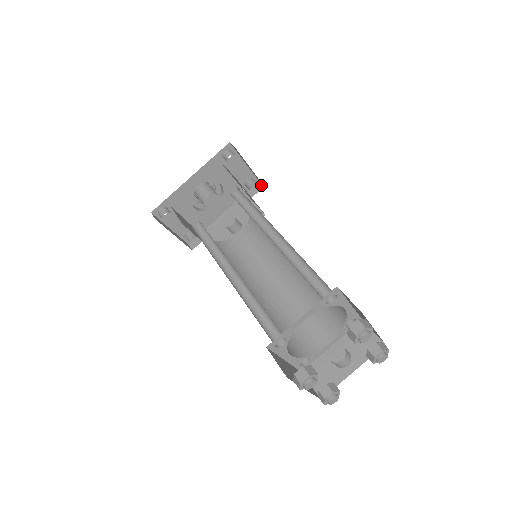
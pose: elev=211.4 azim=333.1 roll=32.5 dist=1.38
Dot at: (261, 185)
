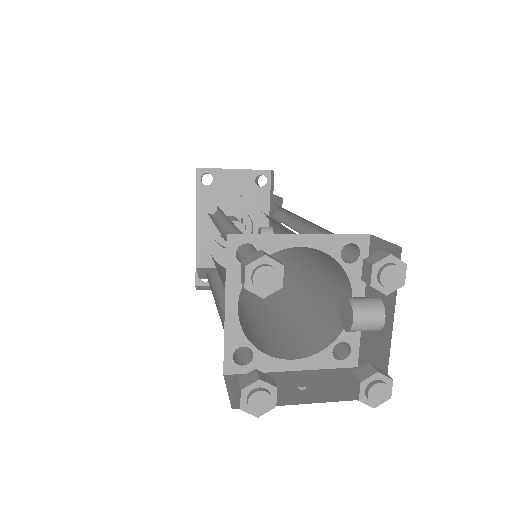
Dot at: (273, 172)
